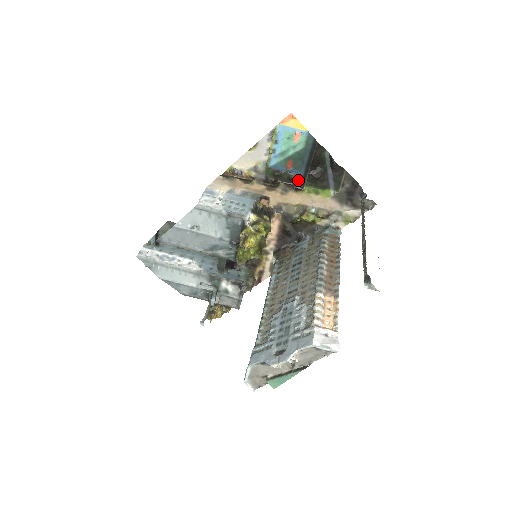
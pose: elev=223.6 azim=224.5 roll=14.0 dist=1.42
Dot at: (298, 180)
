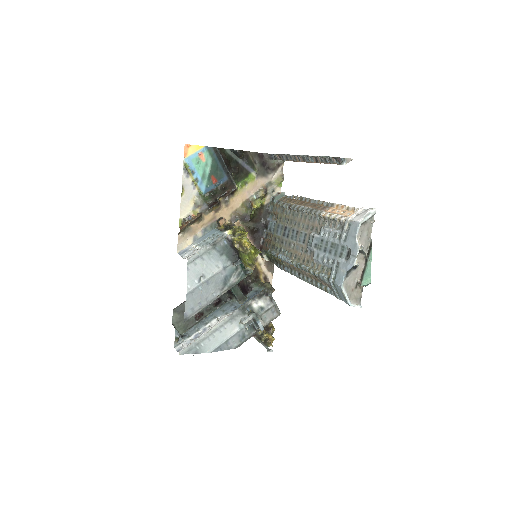
Dot at: (228, 185)
